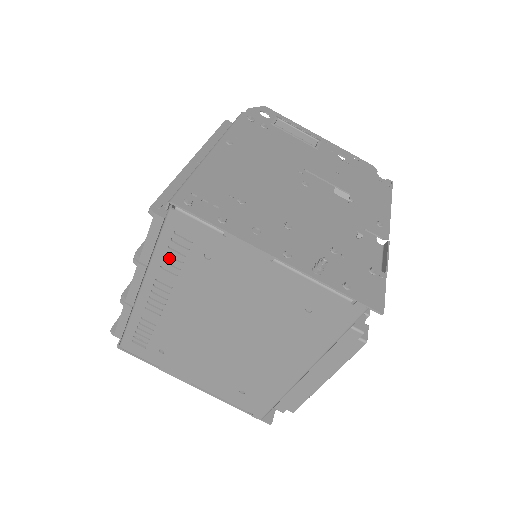
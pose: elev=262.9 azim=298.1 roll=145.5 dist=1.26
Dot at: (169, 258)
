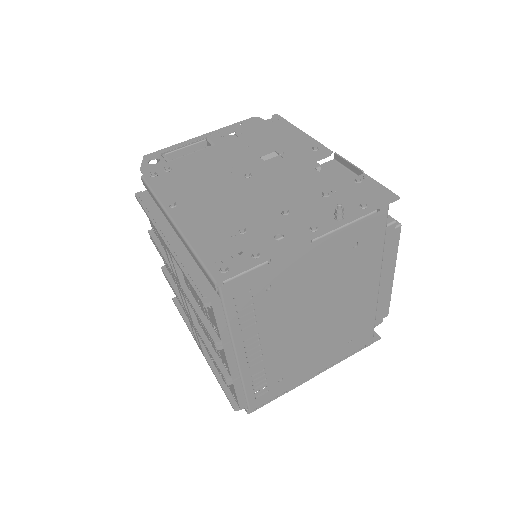
Dot at: (242, 318)
